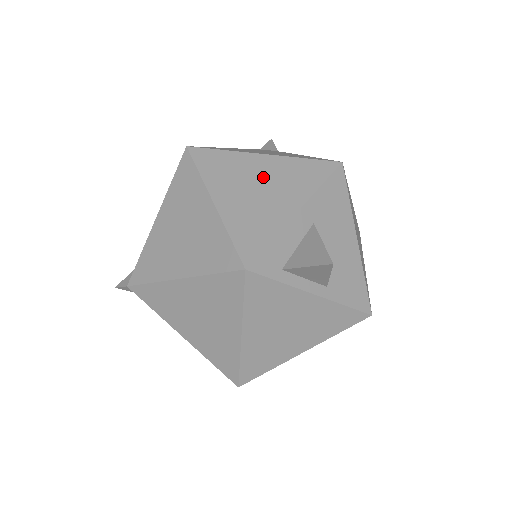
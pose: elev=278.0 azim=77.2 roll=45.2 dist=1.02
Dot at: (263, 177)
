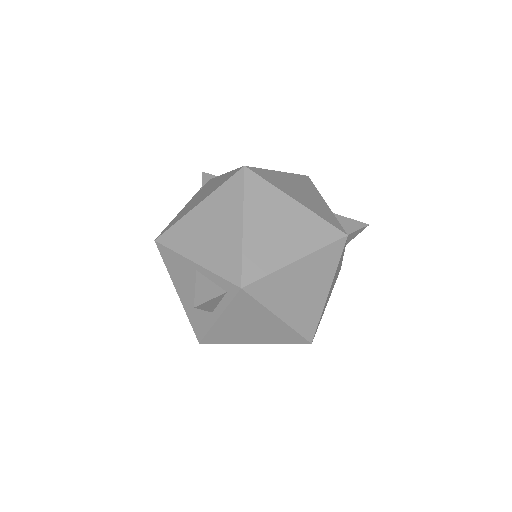
Dot at: (295, 185)
